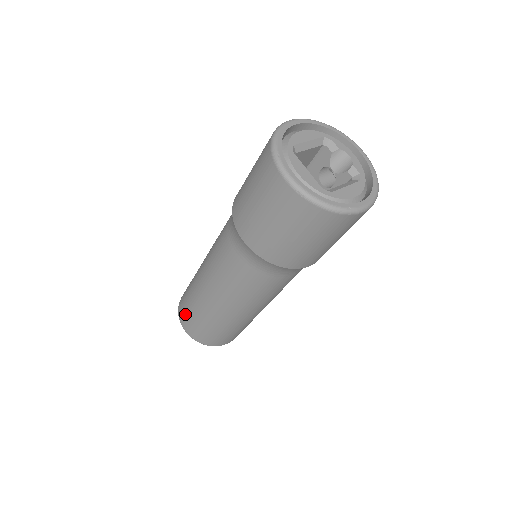
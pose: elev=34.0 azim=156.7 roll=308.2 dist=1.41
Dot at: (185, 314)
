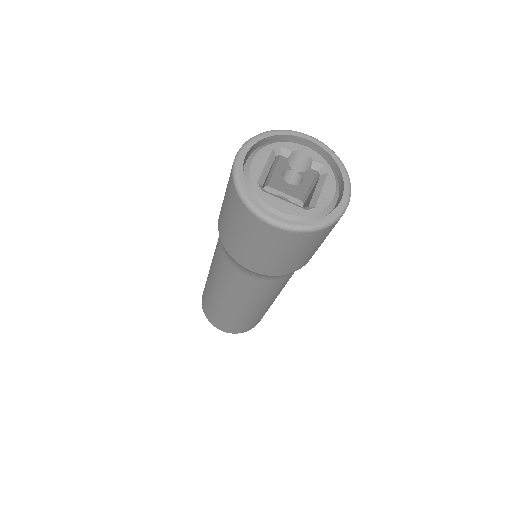
Dot at: (217, 322)
